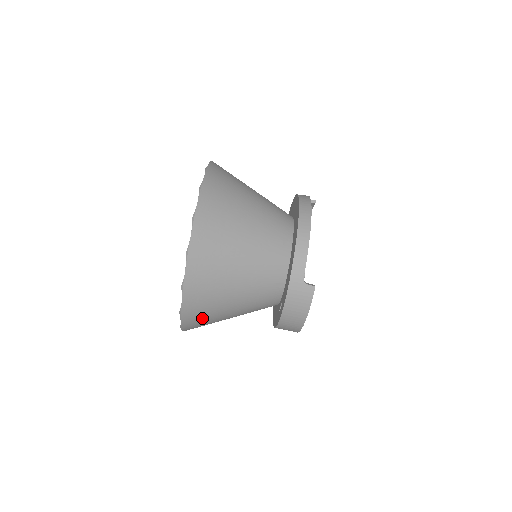
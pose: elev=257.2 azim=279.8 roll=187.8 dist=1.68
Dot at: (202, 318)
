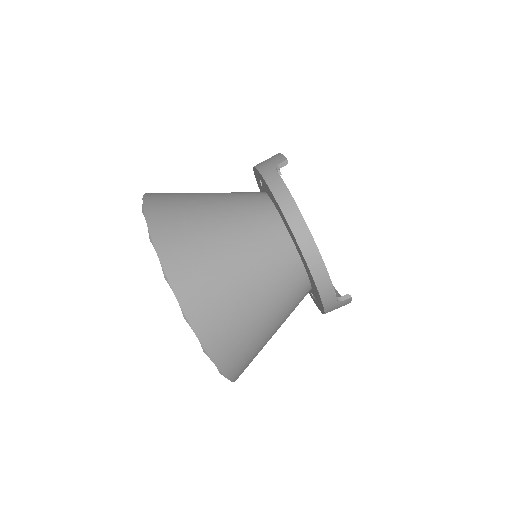
Dot at: occluded
